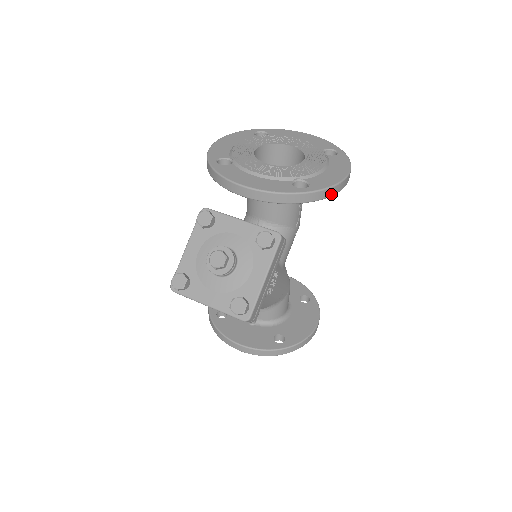
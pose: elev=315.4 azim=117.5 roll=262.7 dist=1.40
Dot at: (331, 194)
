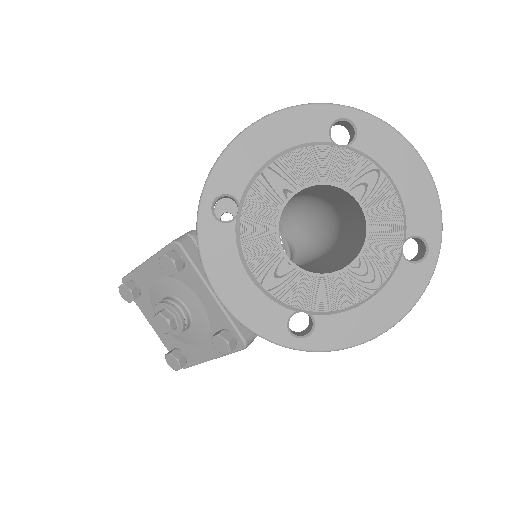
Dot at: occluded
